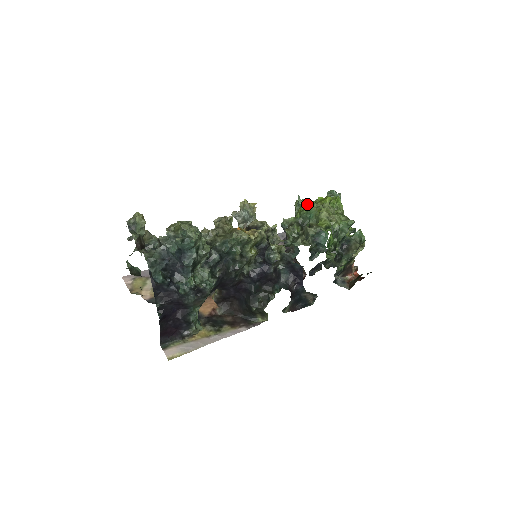
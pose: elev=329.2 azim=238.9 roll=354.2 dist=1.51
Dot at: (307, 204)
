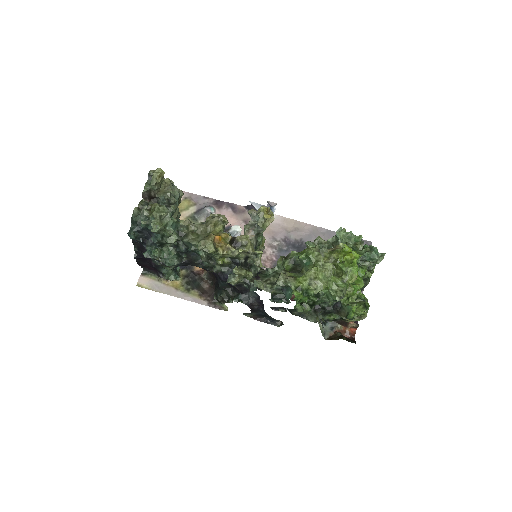
Dot at: (322, 248)
